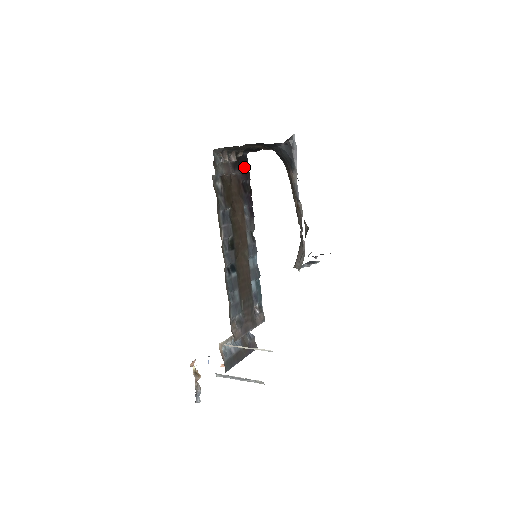
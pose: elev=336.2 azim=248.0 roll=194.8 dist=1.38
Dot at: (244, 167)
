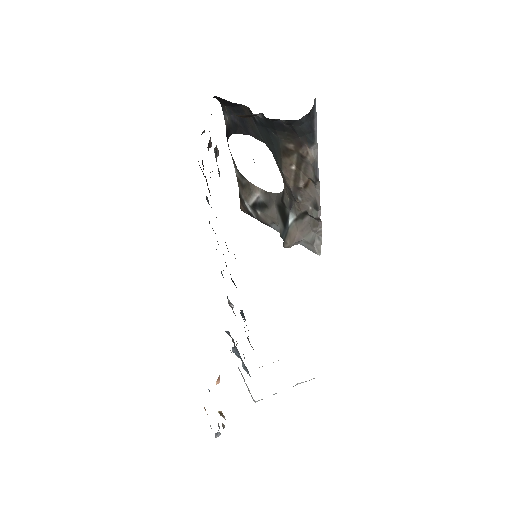
Dot at: occluded
